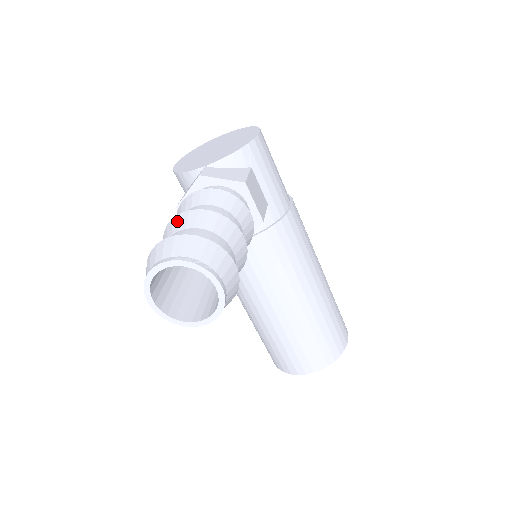
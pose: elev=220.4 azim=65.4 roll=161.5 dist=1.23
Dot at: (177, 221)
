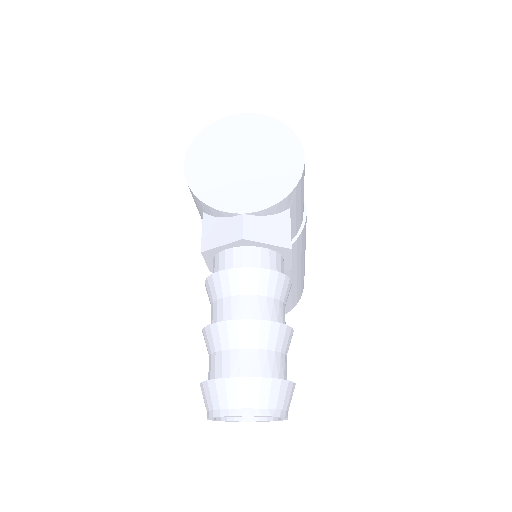
Dot at: (235, 331)
